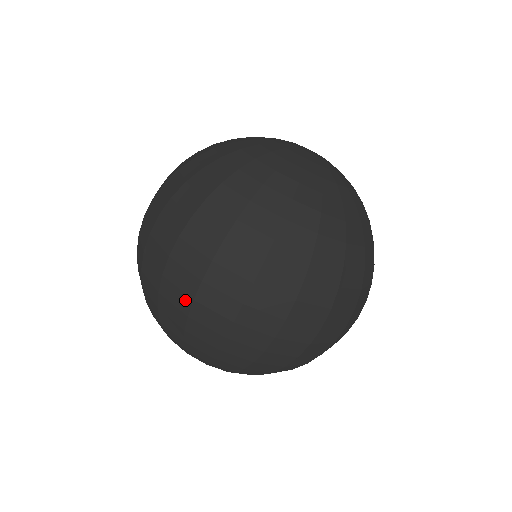
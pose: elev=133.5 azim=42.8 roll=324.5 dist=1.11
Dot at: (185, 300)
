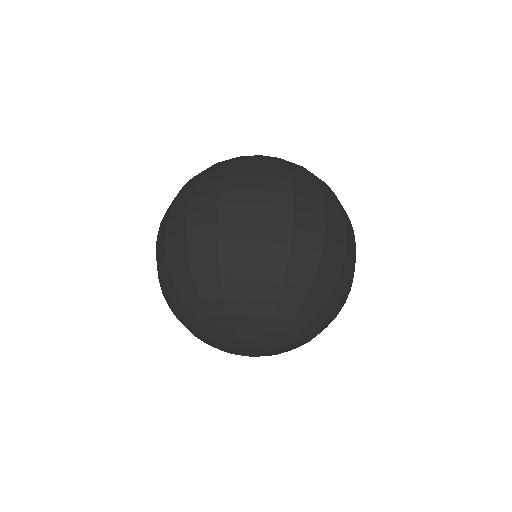
Dot at: (284, 231)
